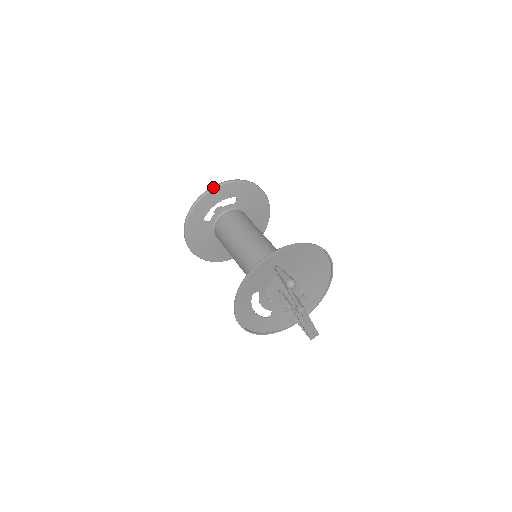
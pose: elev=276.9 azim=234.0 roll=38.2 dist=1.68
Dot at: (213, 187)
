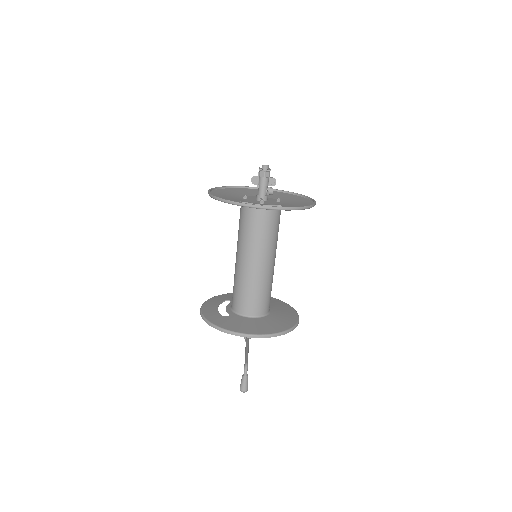
Dot at: (269, 208)
